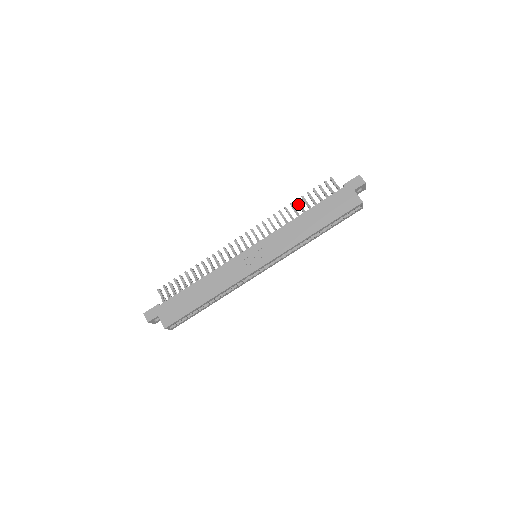
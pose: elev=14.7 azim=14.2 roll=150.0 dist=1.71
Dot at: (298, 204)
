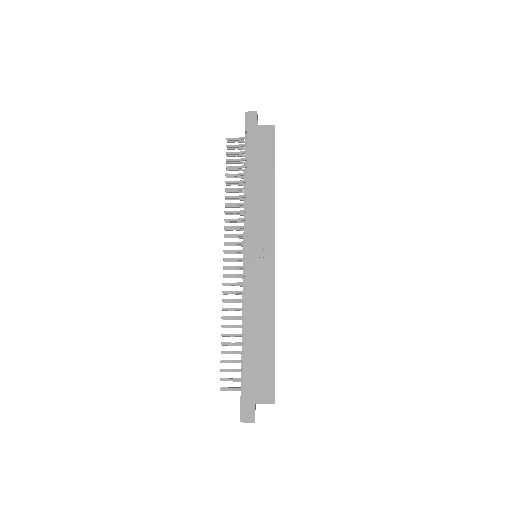
Dot at: (231, 183)
